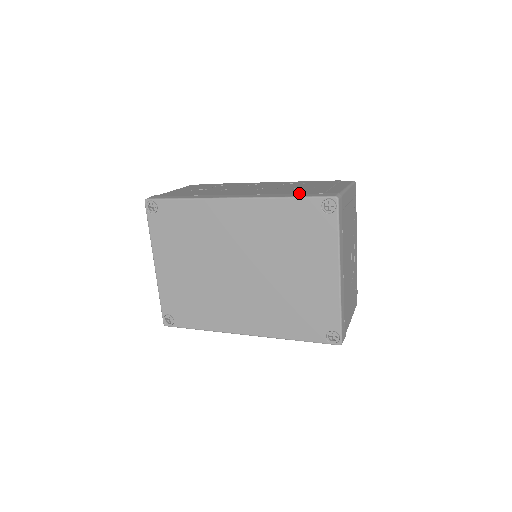
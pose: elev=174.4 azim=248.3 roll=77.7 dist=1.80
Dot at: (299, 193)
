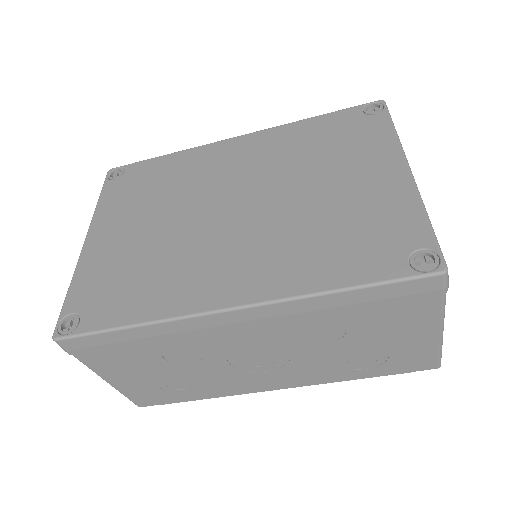
Dot at: occluded
